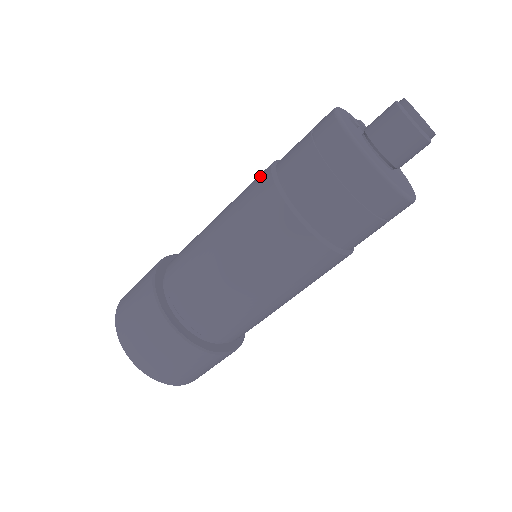
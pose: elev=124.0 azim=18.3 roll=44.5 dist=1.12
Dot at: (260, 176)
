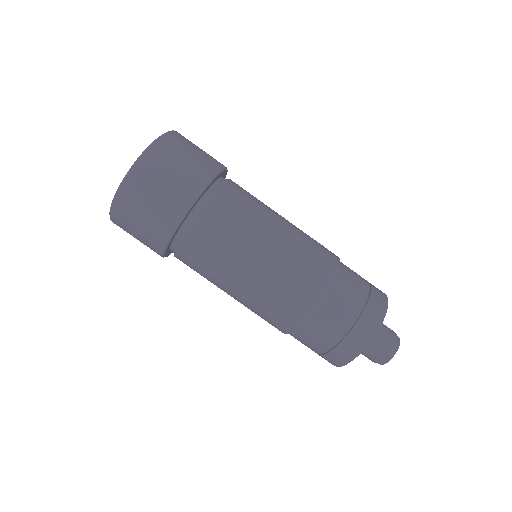
Dot at: (316, 282)
